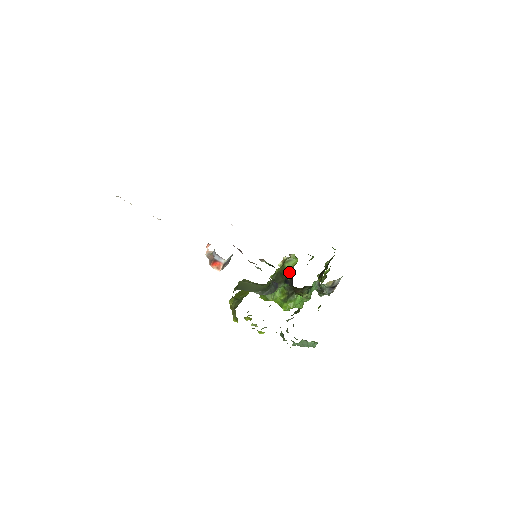
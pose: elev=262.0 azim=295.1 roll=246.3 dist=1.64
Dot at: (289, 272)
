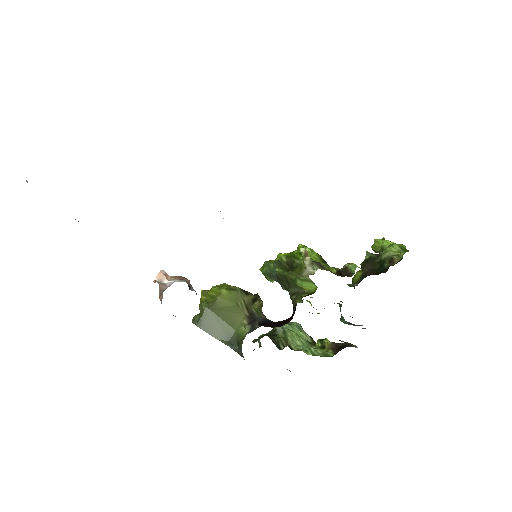
Dot at: (295, 297)
